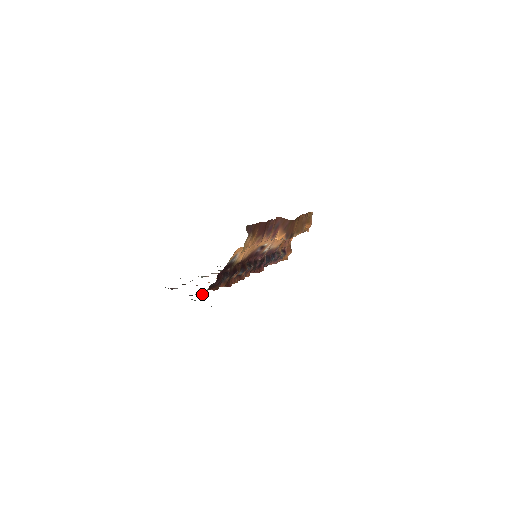
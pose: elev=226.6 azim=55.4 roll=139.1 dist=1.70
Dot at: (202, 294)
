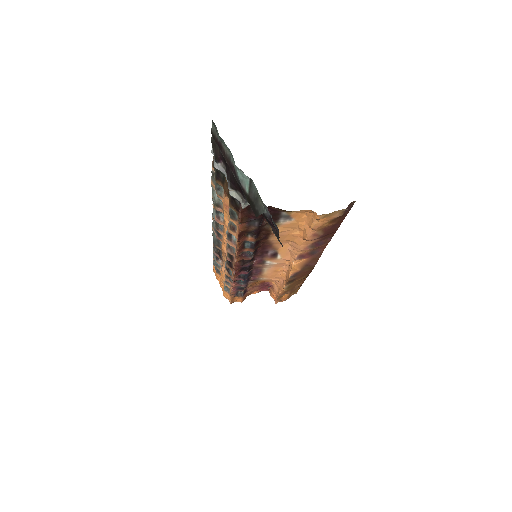
Dot at: occluded
